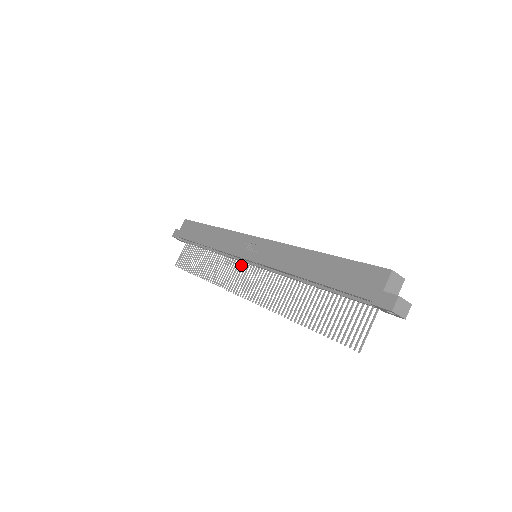
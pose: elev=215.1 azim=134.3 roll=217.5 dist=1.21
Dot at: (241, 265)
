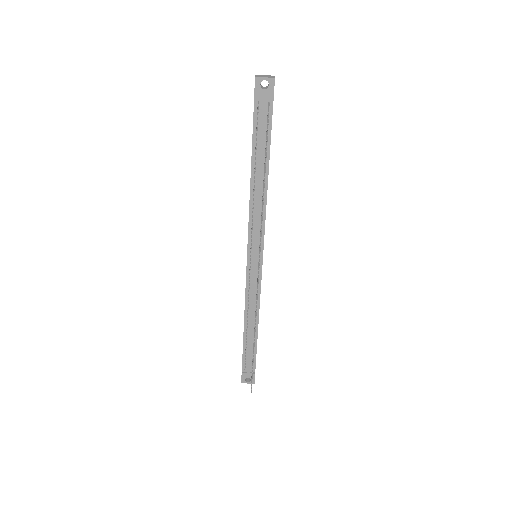
Dot at: occluded
